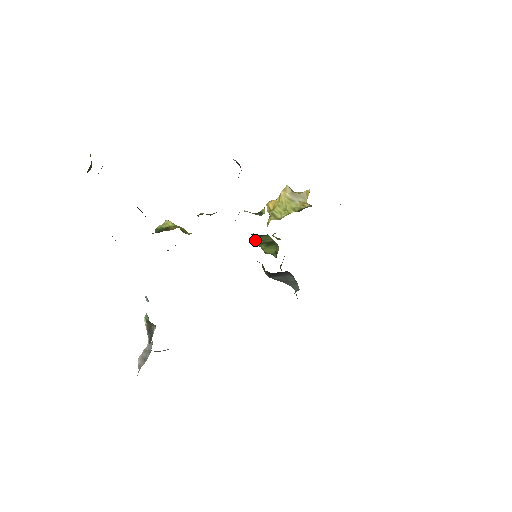
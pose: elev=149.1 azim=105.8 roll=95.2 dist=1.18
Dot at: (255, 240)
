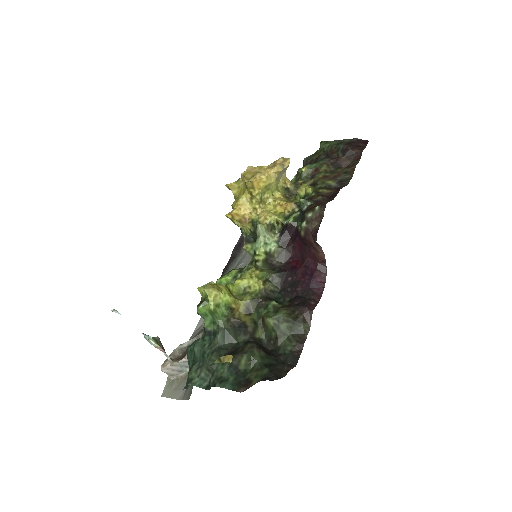
Dot at: (243, 229)
